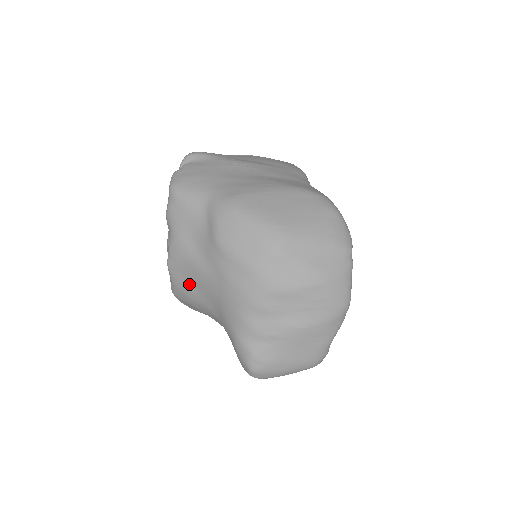
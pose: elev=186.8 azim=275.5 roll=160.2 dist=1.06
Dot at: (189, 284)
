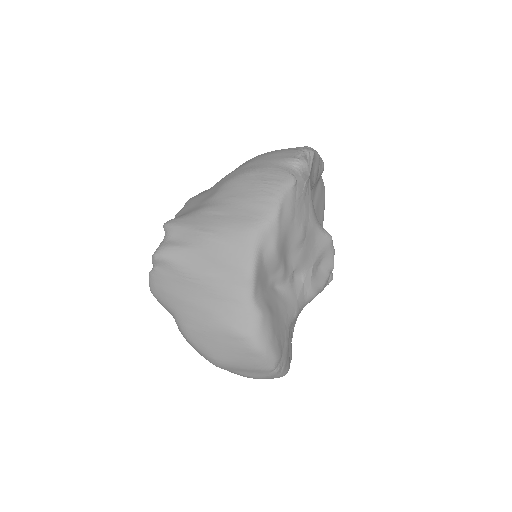
Dot at: occluded
